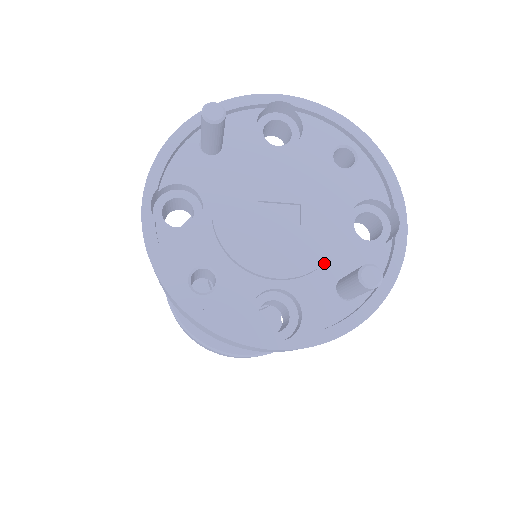
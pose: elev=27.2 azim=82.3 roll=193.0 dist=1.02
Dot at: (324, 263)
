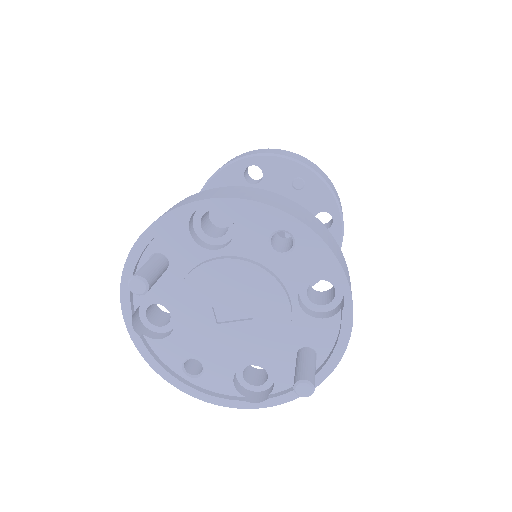
Dot at: (282, 341)
